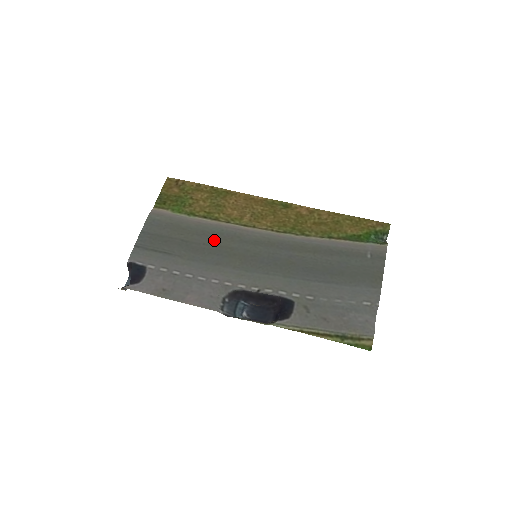
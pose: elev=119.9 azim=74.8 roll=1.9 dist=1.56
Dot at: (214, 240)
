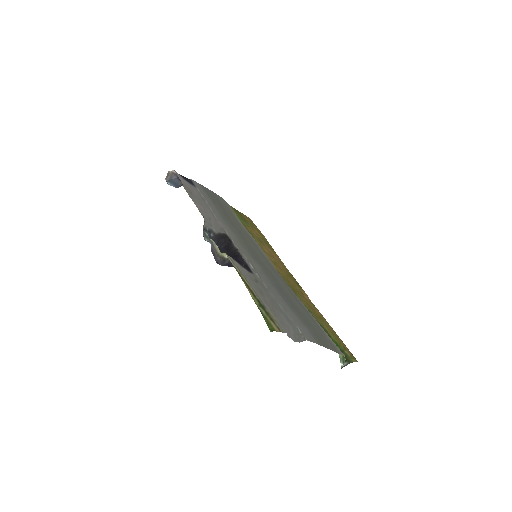
Dot at: (243, 231)
